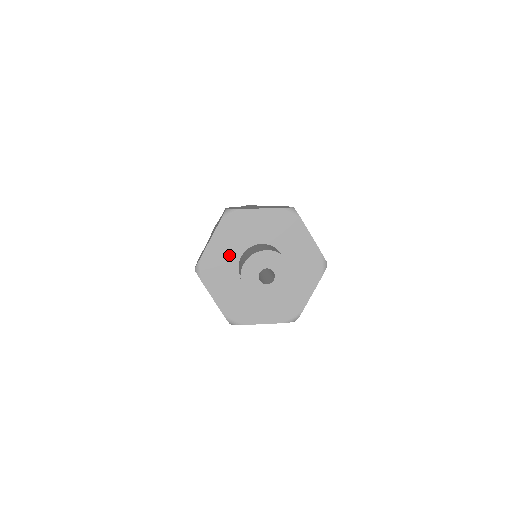
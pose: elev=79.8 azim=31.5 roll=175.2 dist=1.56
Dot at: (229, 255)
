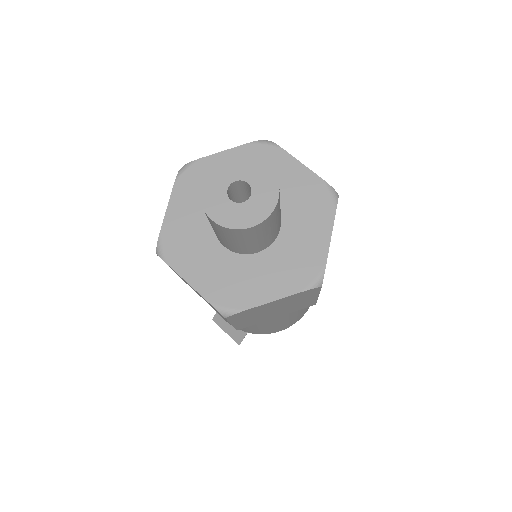
Dot at: (197, 219)
